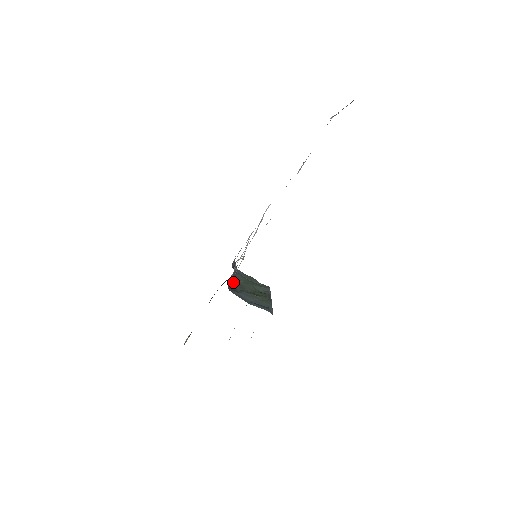
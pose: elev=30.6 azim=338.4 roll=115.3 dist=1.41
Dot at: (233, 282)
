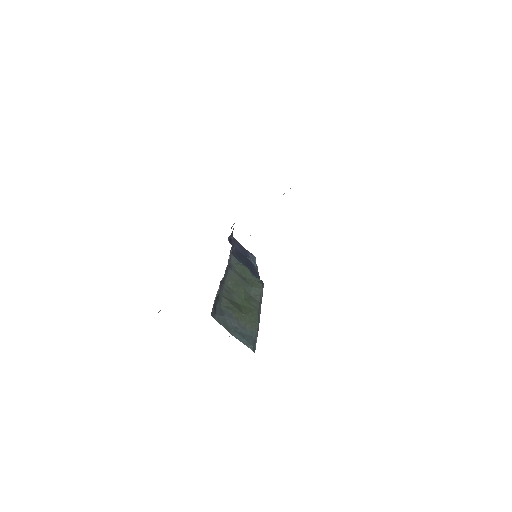
Dot at: (221, 290)
